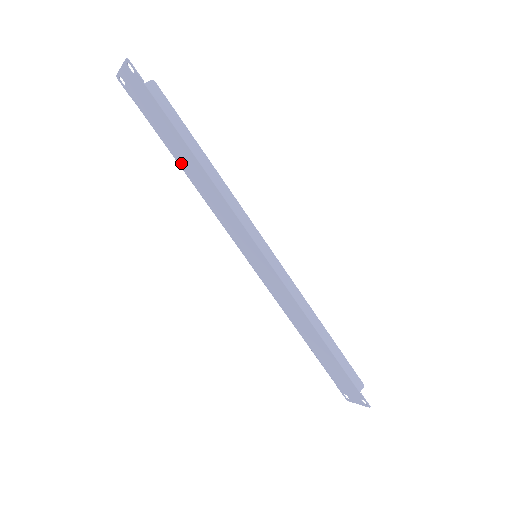
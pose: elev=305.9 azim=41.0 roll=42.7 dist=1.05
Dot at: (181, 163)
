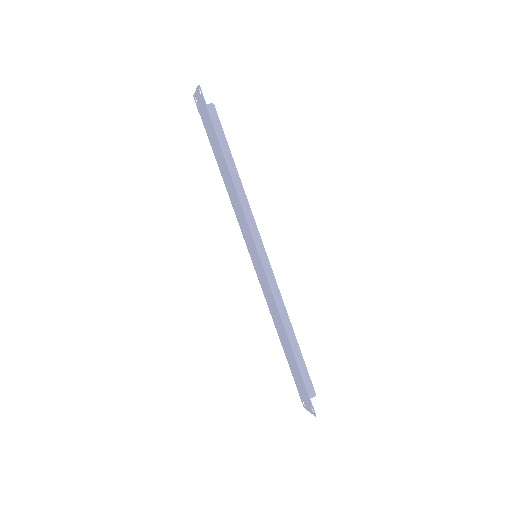
Dot at: (220, 169)
